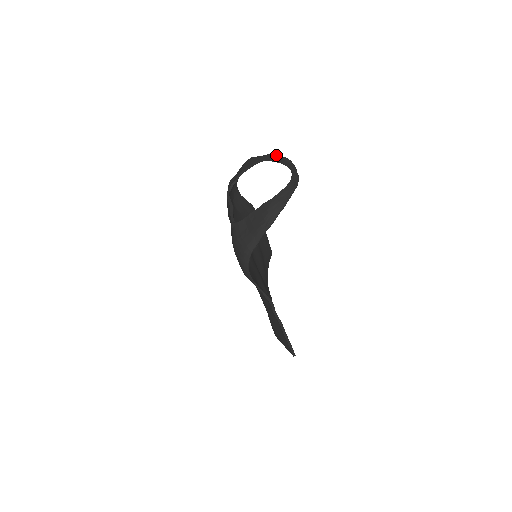
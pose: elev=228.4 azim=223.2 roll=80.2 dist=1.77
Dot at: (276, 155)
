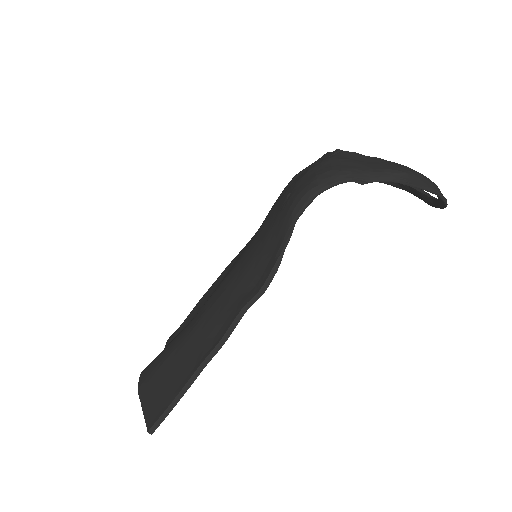
Dot at: occluded
